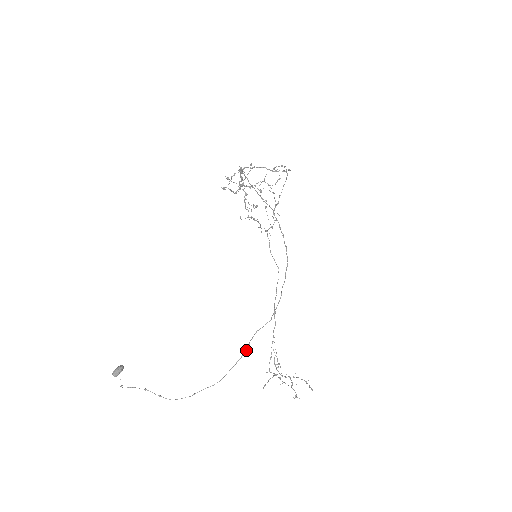
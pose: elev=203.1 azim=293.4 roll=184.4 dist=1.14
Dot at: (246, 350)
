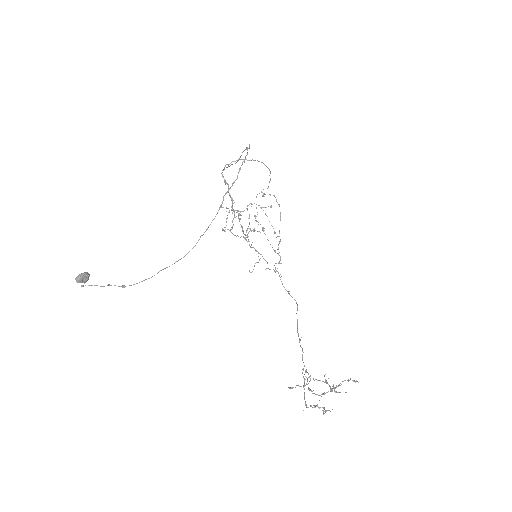
Dot at: occluded
